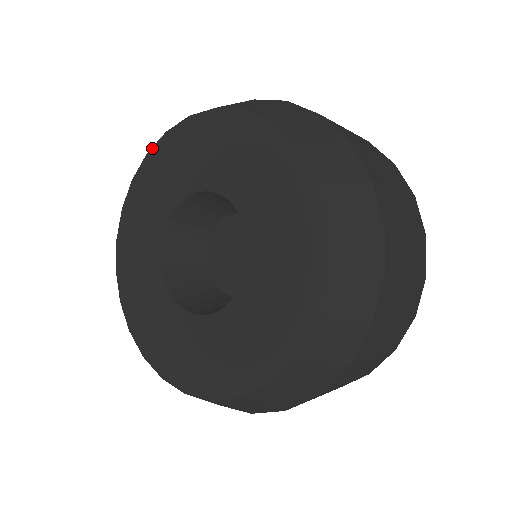
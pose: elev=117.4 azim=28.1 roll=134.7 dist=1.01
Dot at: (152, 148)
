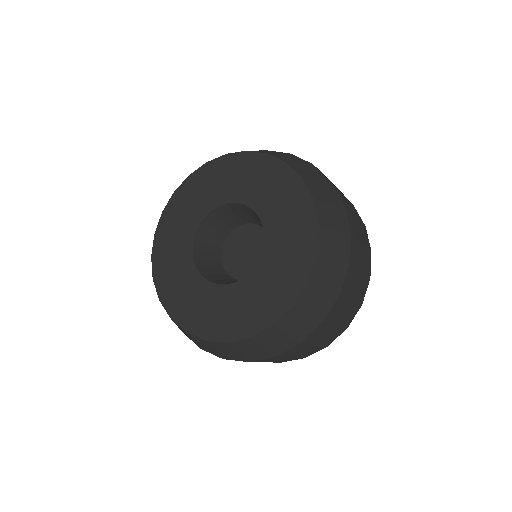
Dot at: (253, 152)
